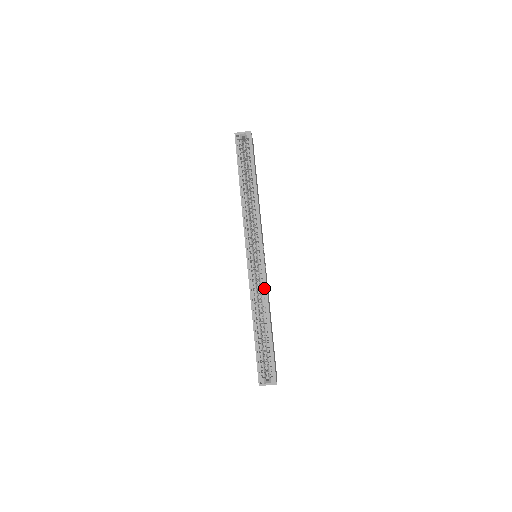
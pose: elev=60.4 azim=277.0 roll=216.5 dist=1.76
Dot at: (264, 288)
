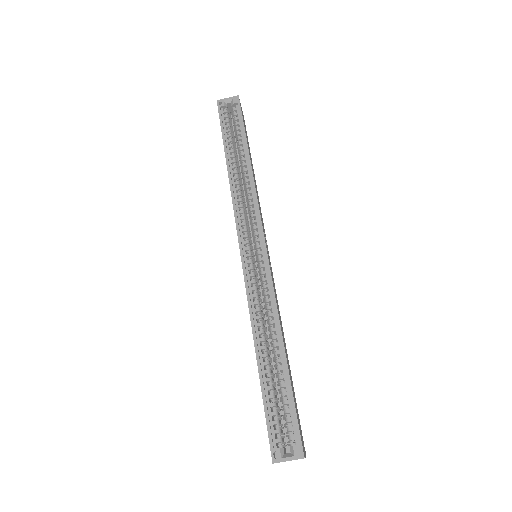
Dot at: (270, 295)
